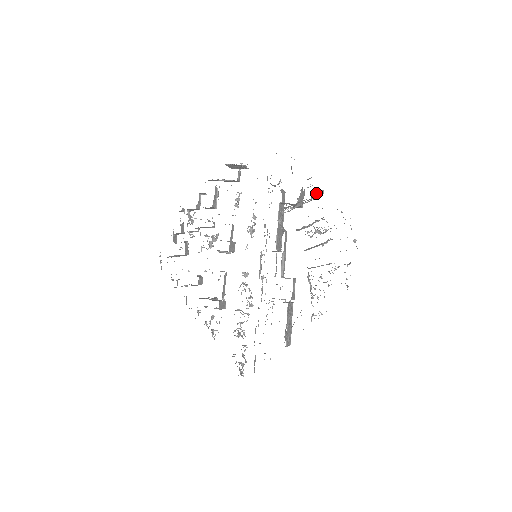
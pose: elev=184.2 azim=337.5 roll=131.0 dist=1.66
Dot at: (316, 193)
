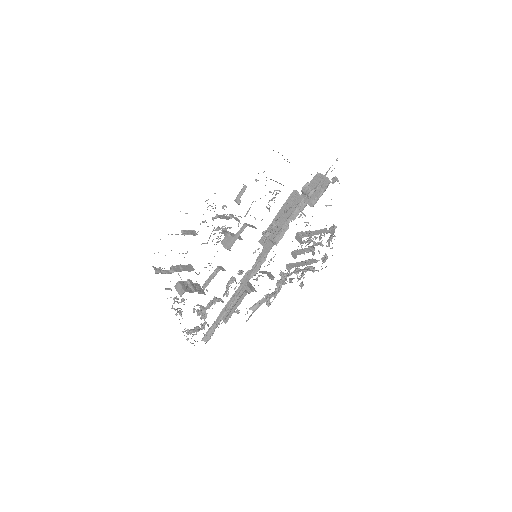
Dot at: occluded
